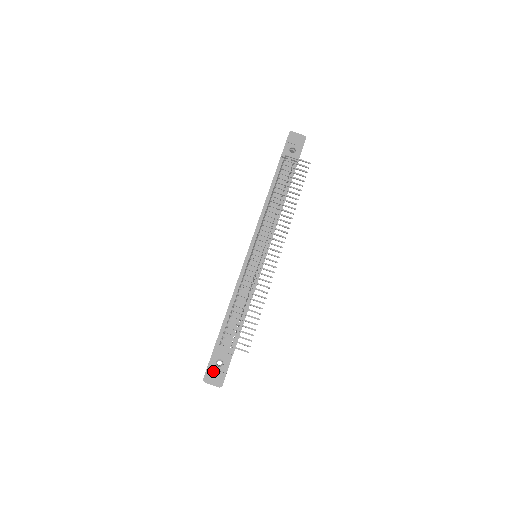
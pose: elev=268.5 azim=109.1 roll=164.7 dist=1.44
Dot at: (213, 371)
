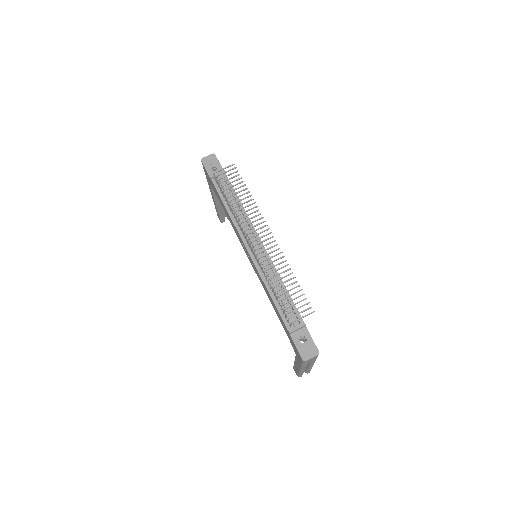
Dot at: (304, 349)
